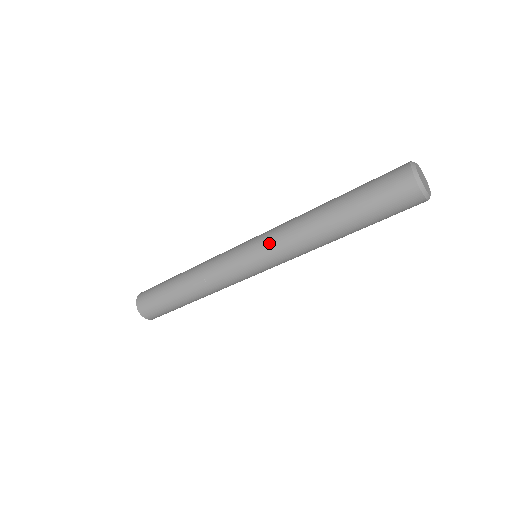
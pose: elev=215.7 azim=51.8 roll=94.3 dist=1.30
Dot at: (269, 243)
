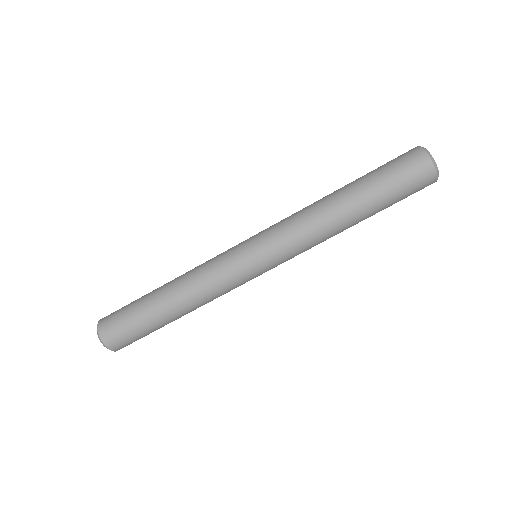
Dot at: (274, 224)
